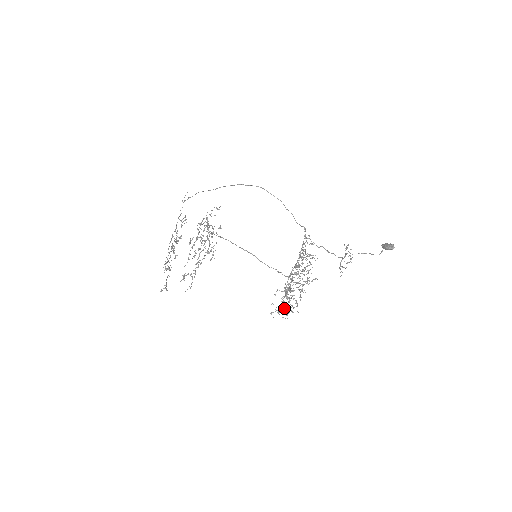
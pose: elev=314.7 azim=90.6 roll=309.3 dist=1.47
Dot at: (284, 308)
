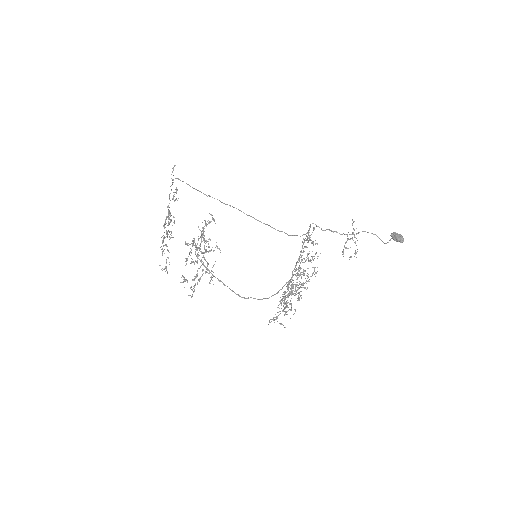
Dot at: (283, 294)
